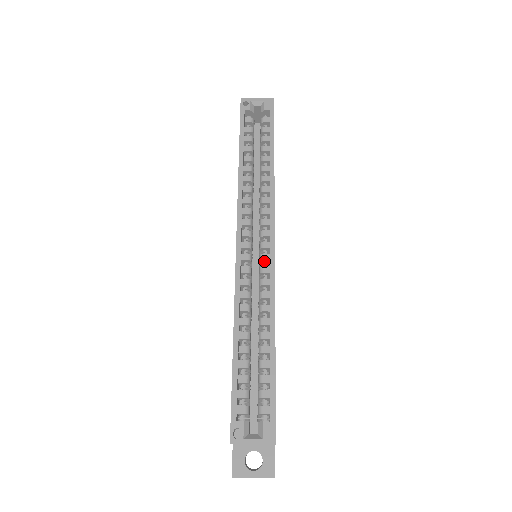
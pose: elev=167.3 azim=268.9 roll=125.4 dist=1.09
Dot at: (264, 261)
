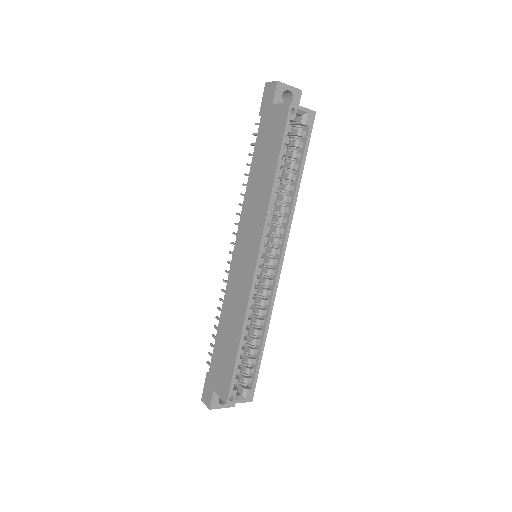
Dot at: (270, 274)
